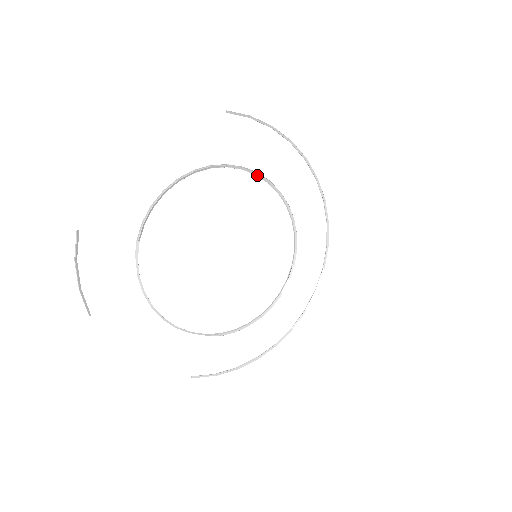
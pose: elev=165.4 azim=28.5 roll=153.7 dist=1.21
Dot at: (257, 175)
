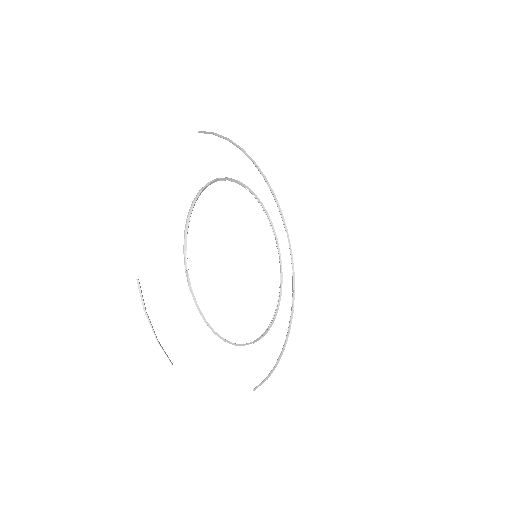
Dot at: occluded
